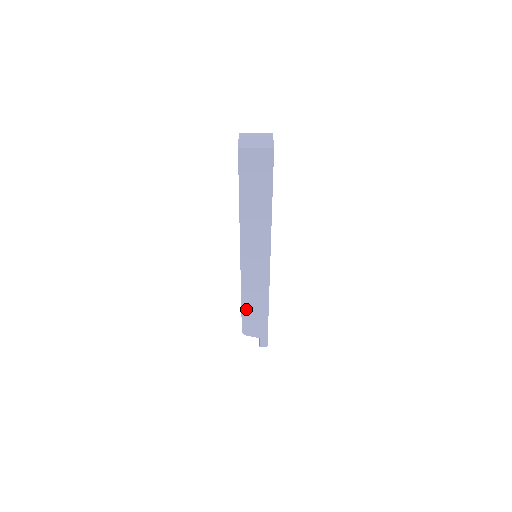
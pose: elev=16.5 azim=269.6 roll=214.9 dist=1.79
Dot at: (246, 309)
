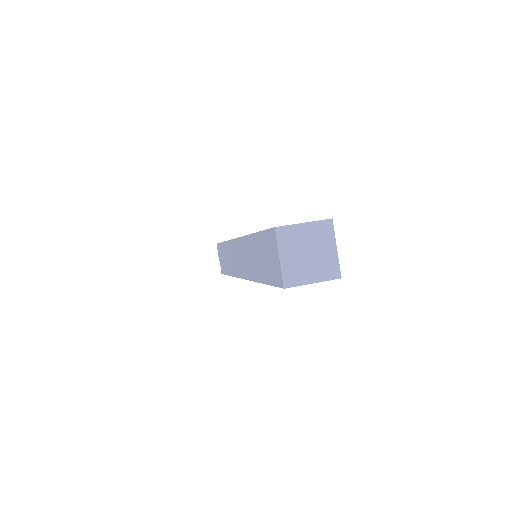
Dot at: occluded
